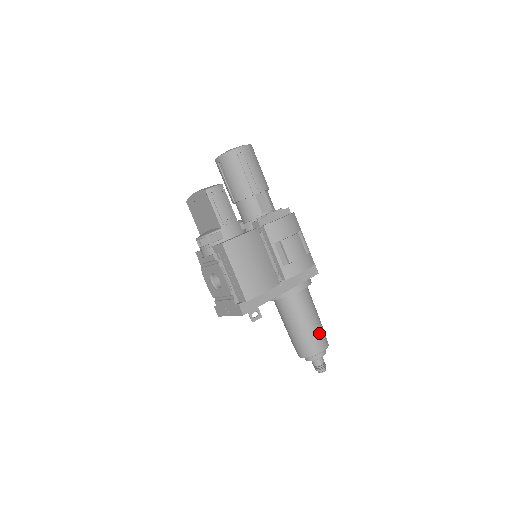
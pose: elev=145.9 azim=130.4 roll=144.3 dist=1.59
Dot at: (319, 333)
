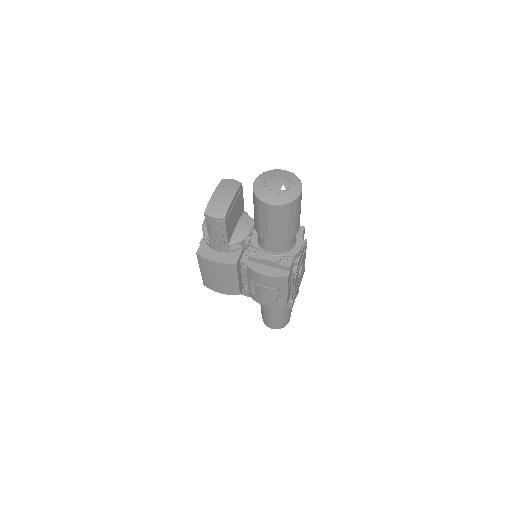
Dot at: (273, 322)
